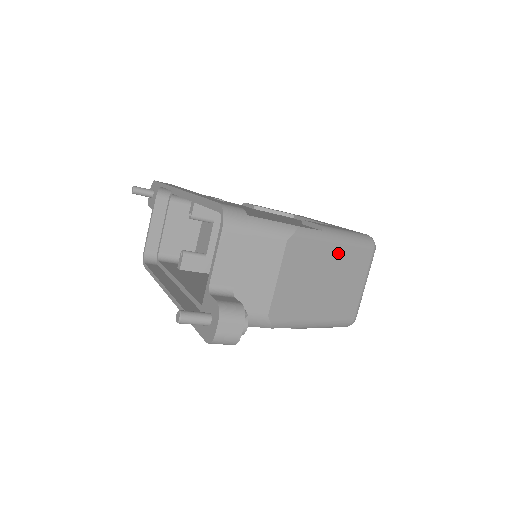
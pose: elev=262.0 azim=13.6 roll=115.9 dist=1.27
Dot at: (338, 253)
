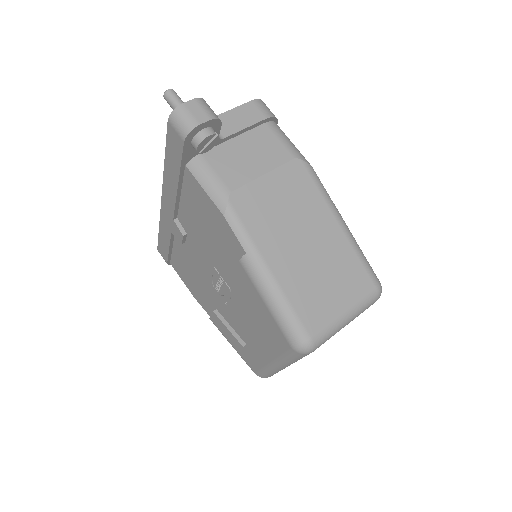
Dot at: (335, 236)
